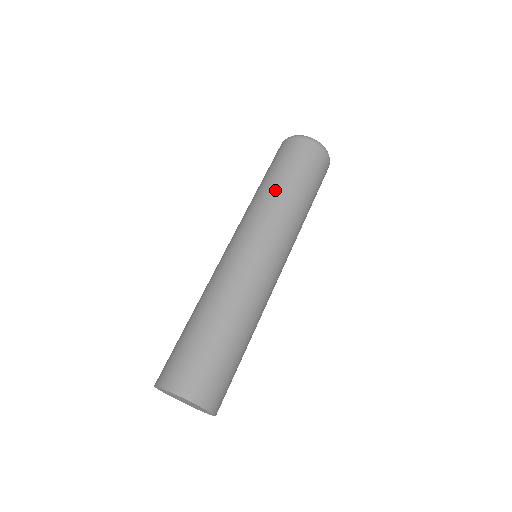
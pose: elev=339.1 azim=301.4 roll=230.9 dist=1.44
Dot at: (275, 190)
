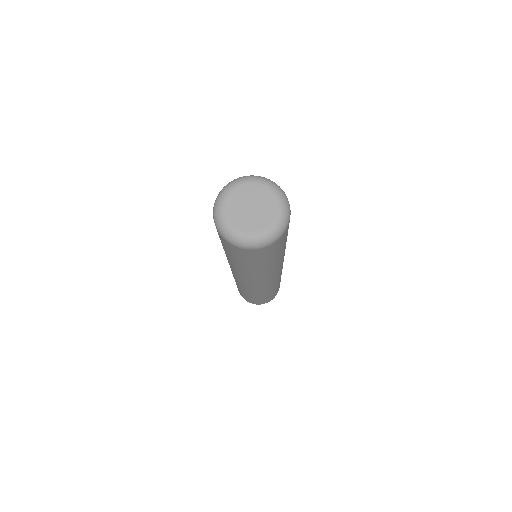
Dot at: (243, 269)
